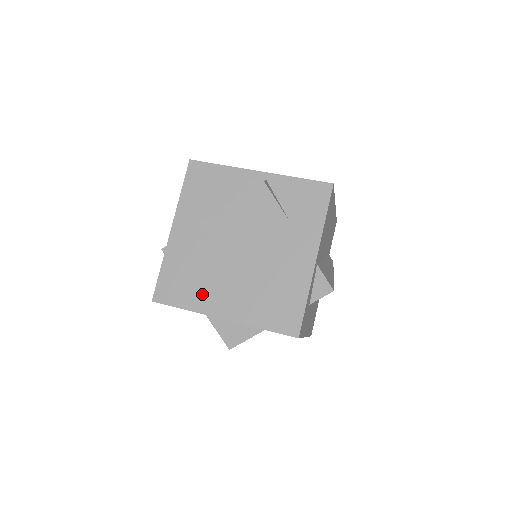
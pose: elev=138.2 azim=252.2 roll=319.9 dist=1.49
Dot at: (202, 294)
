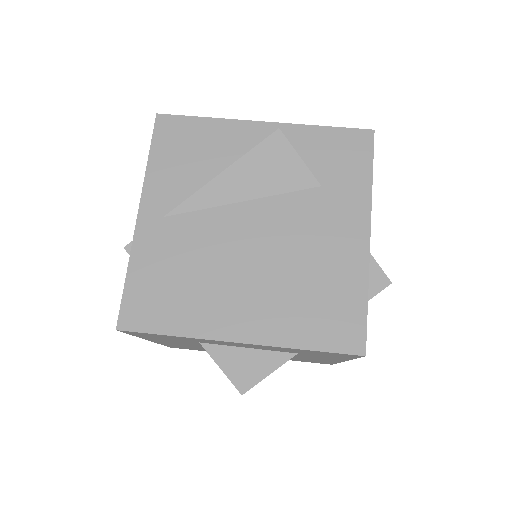
Dot at: (200, 308)
